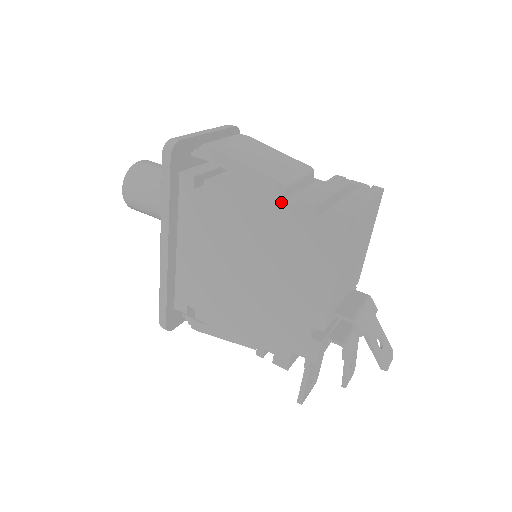
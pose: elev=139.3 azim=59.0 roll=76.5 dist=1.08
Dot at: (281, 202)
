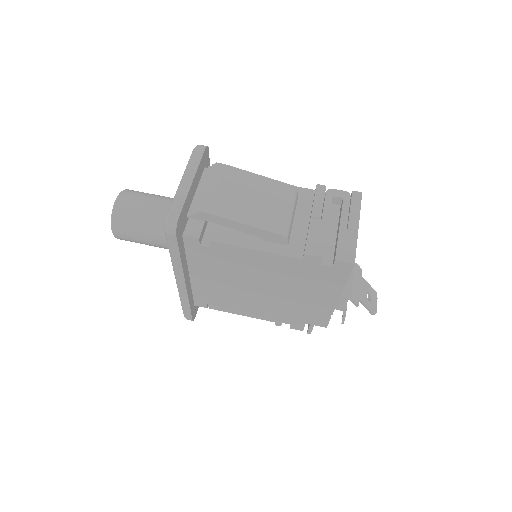
Dot at: (287, 250)
